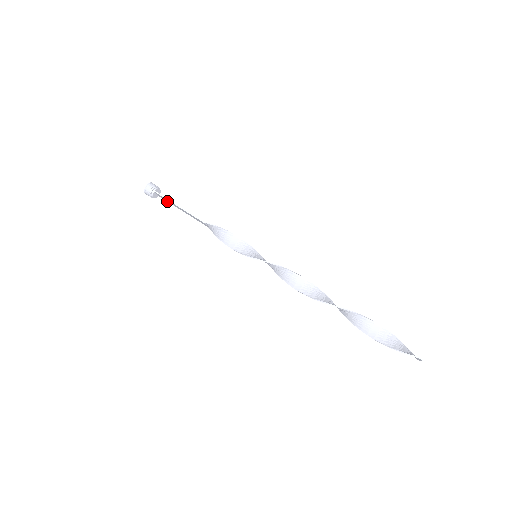
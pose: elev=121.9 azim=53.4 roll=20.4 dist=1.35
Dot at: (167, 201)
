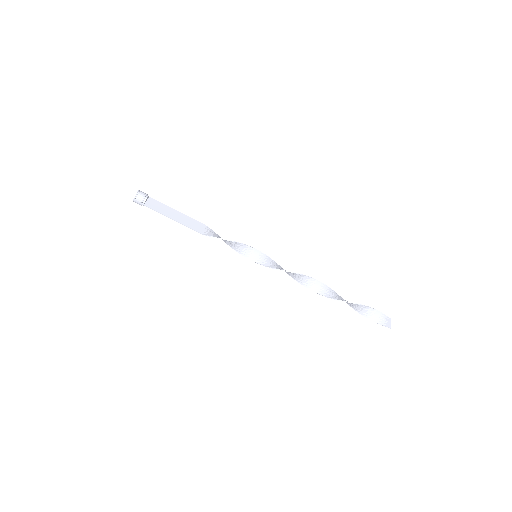
Dot at: (159, 203)
